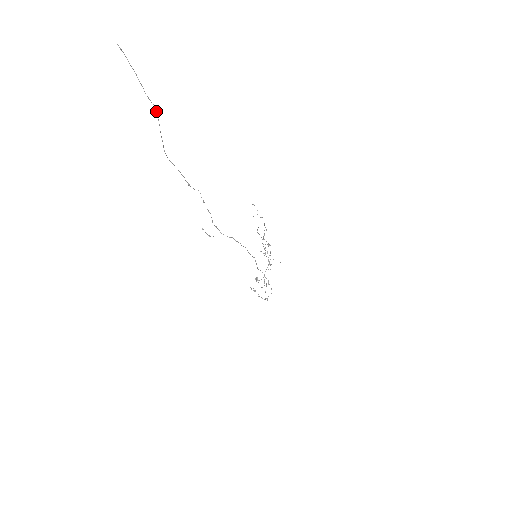
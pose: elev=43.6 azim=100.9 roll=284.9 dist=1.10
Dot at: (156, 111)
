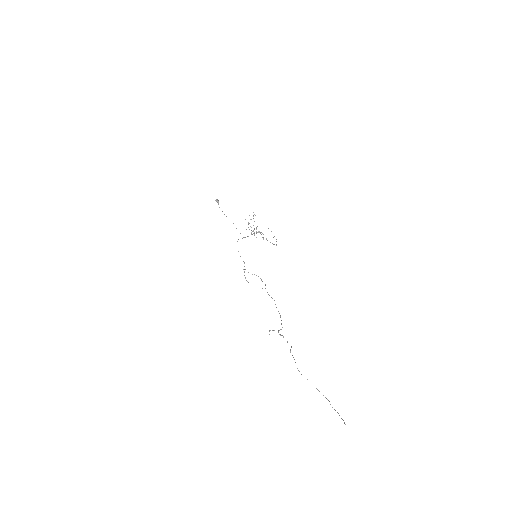
Dot at: occluded
